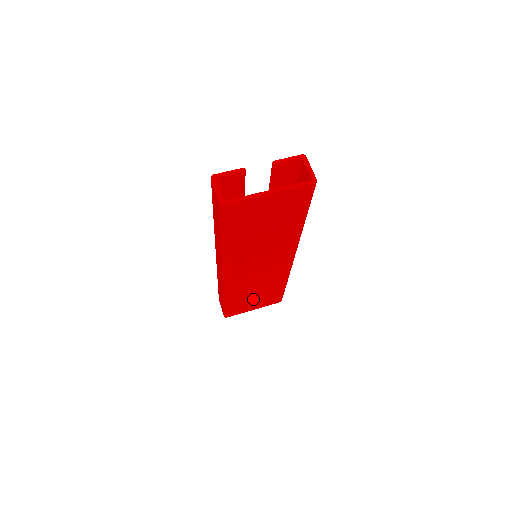
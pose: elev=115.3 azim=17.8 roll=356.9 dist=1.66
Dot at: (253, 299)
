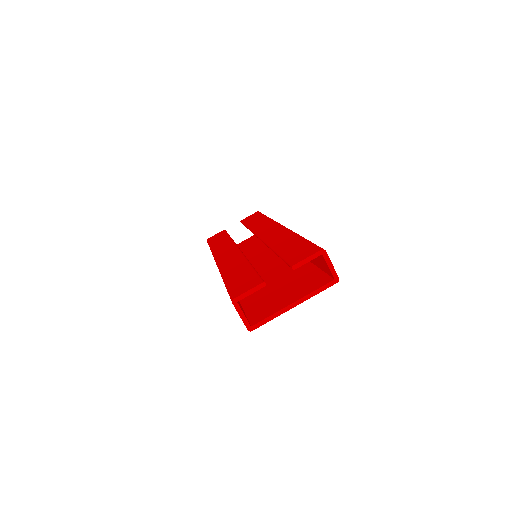
Dot at: occluded
